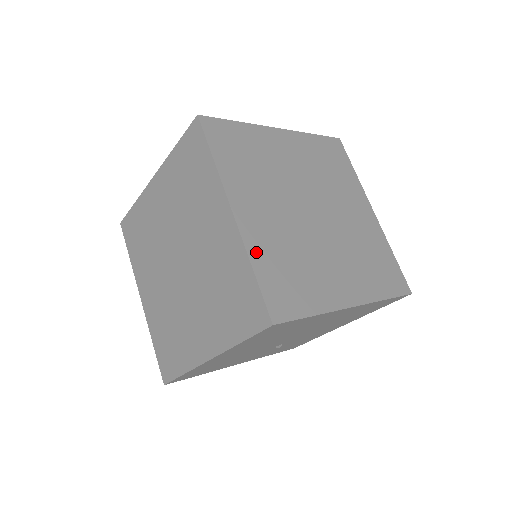
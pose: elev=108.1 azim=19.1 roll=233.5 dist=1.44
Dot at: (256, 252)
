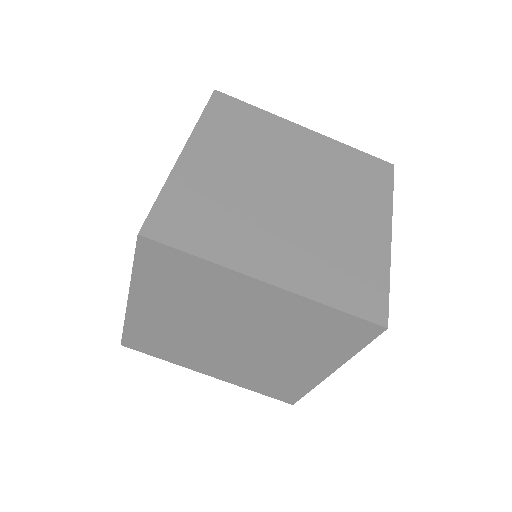
Dot at: (316, 290)
